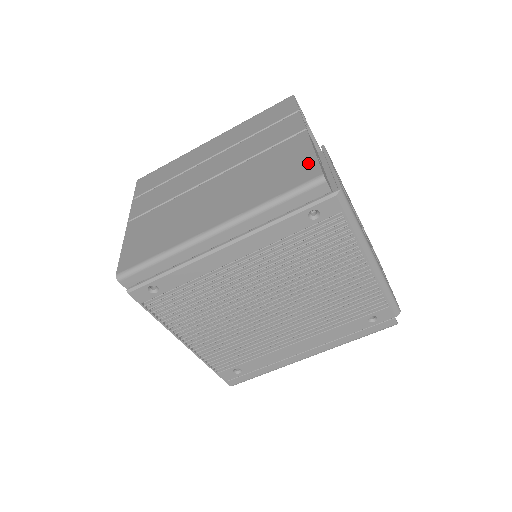
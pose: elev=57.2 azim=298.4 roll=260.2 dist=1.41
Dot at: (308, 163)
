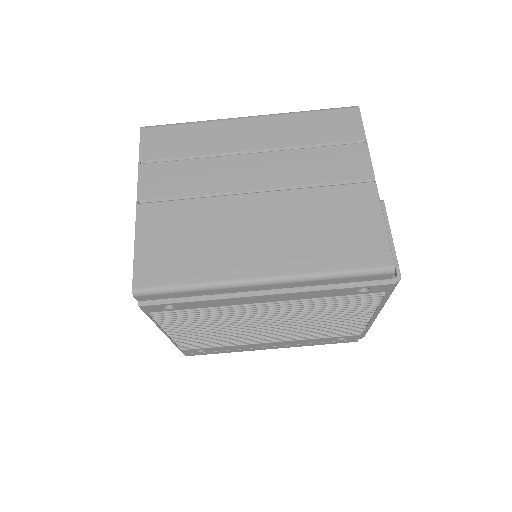
Dot at: (378, 239)
